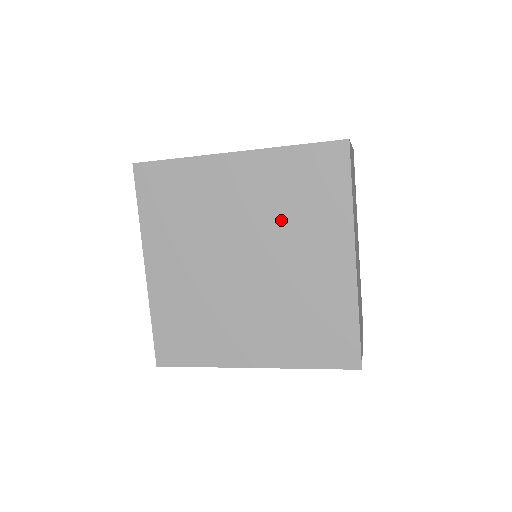
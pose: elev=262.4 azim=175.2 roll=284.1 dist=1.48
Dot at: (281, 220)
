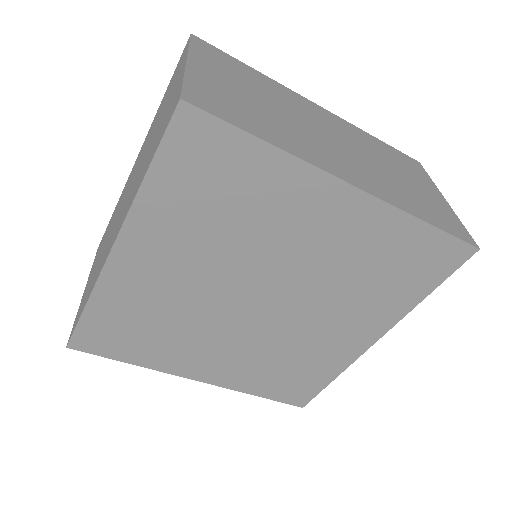
Dot at: (339, 283)
